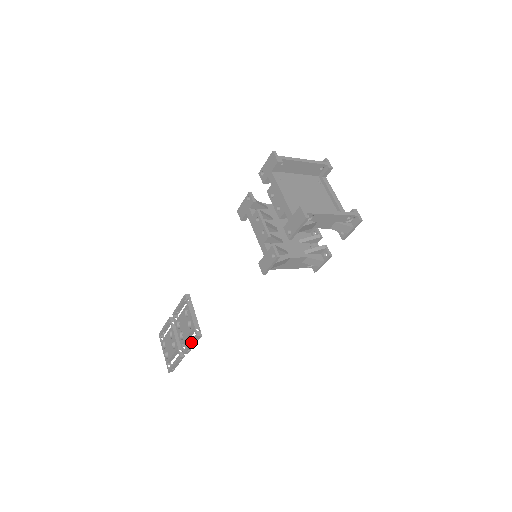
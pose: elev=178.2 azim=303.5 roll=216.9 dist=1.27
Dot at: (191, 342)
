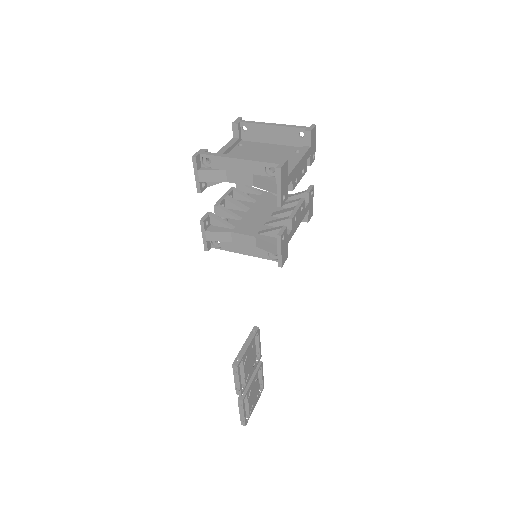
Dot at: (234, 375)
